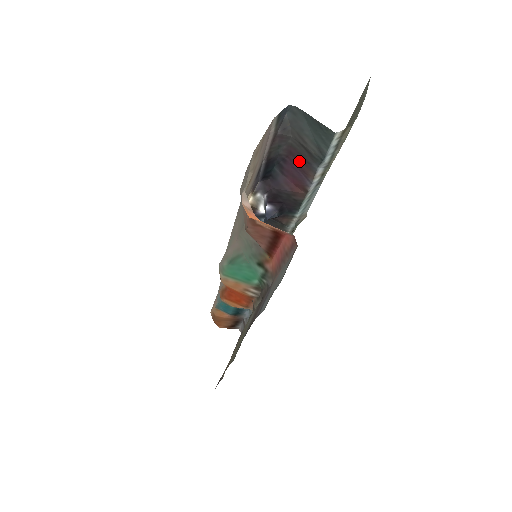
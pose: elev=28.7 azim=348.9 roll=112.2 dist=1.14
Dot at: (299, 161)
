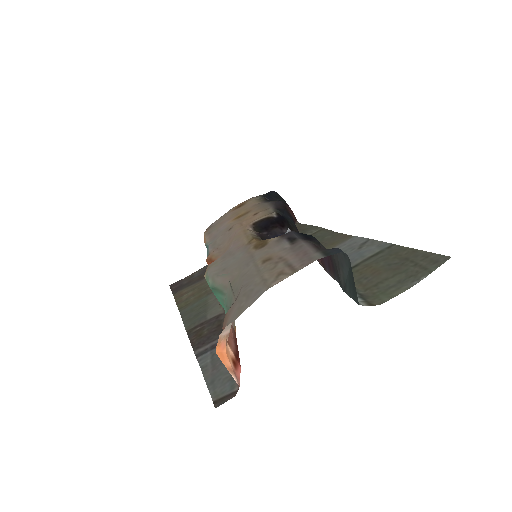
Dot at: (331, 261)
